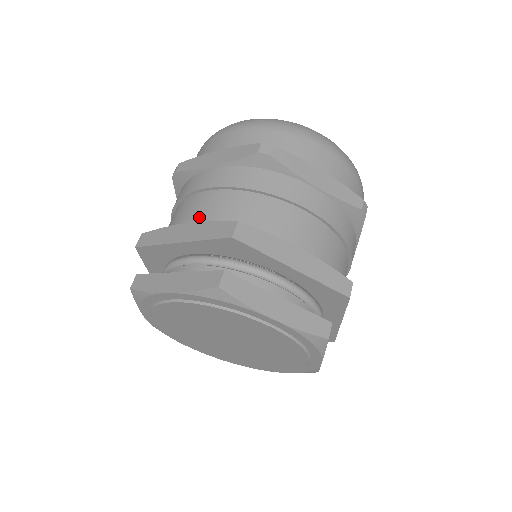
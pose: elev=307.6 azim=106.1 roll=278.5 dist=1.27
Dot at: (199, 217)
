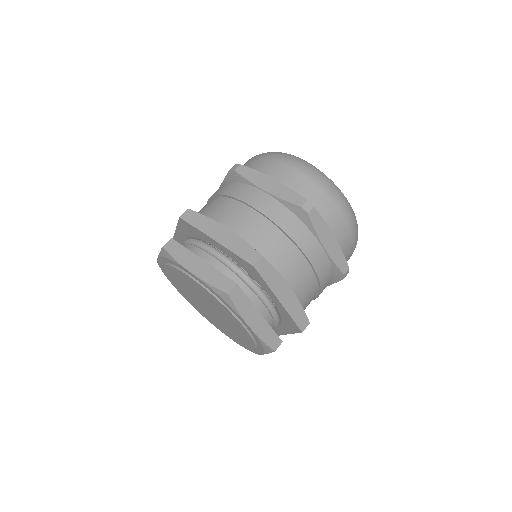
Dot at: (237, 227)
